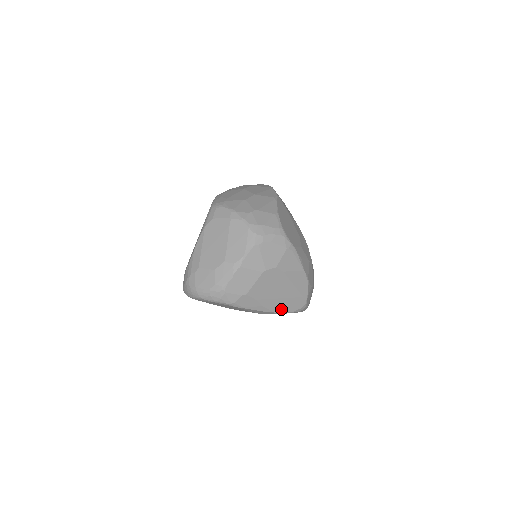
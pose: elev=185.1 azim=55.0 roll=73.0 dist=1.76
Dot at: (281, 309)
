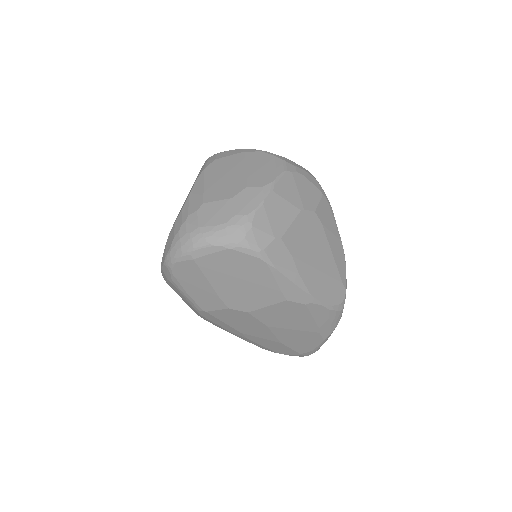
Dot at: (318, 293)
